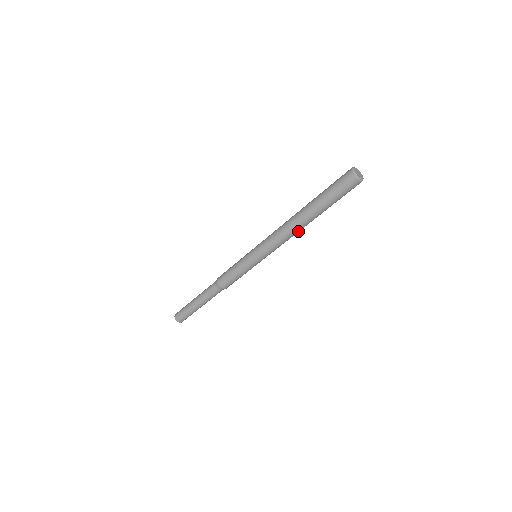
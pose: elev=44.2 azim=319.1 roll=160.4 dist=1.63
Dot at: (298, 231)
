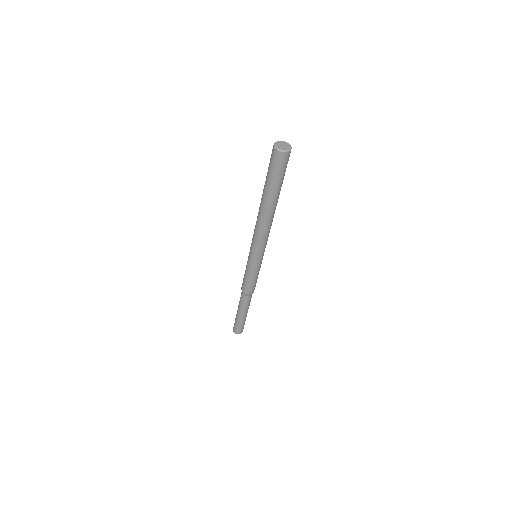
Dot at: (264, 221)
